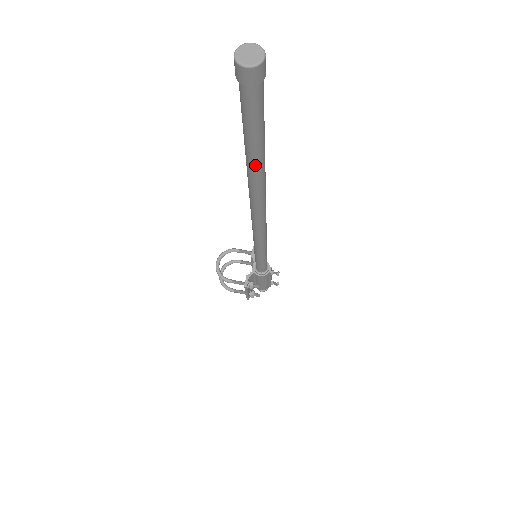
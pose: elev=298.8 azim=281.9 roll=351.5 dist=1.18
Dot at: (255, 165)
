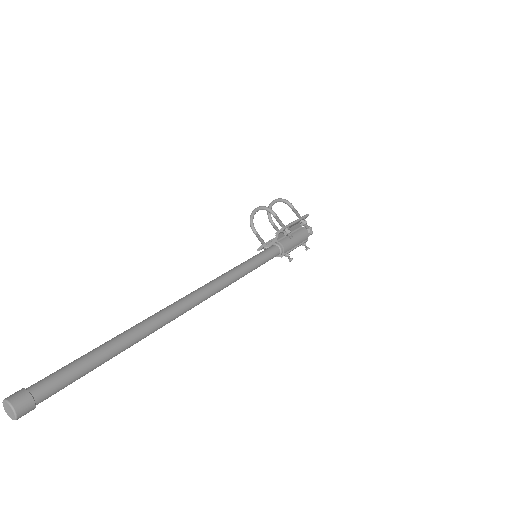
Dot at: occluded
